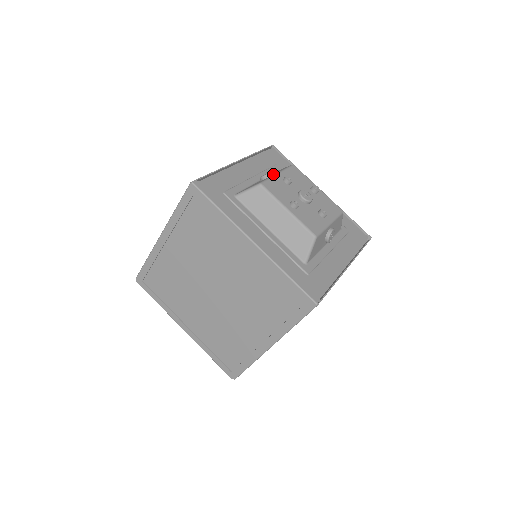
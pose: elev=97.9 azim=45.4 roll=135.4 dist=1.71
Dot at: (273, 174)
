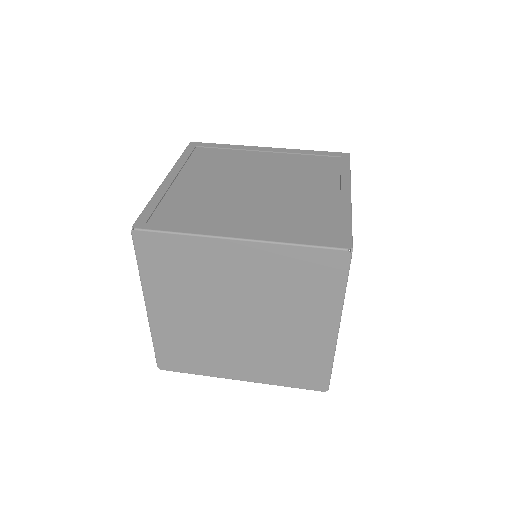
Dot at: occluded
